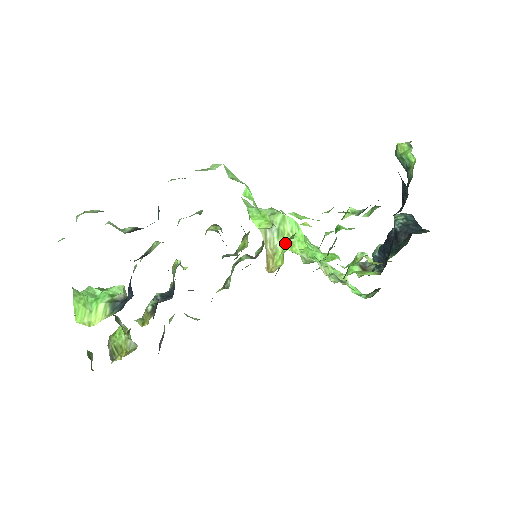
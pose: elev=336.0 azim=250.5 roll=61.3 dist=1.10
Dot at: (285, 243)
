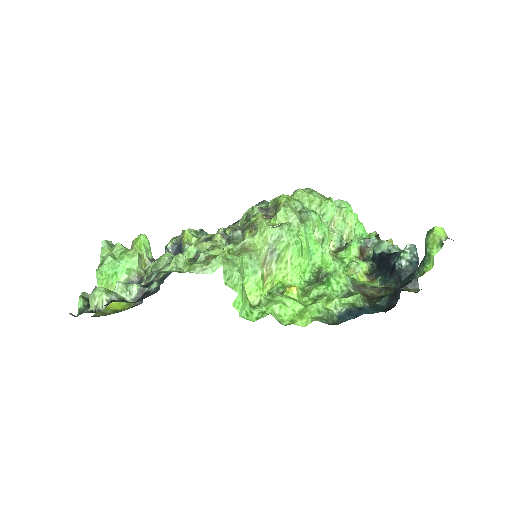
Dot at: (280, 269)
